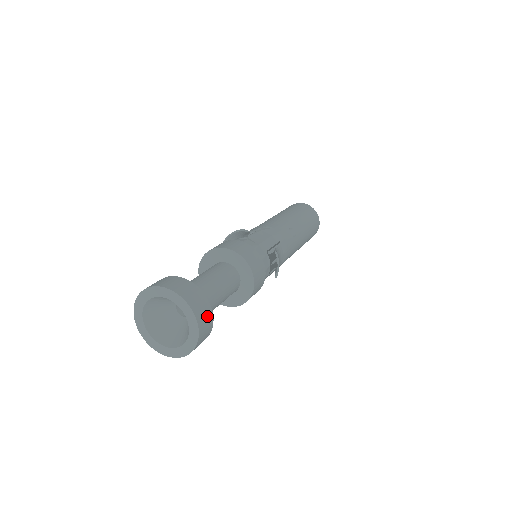
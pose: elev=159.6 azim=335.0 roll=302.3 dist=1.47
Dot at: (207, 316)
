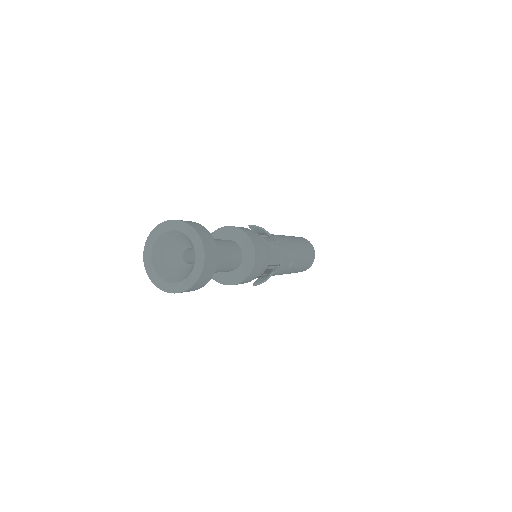
Dot at: (203, 283)
